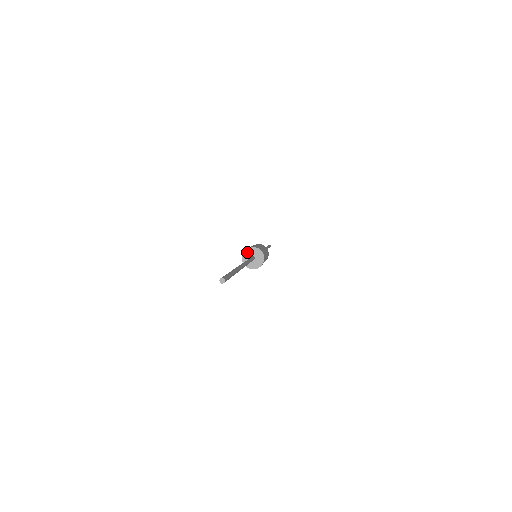
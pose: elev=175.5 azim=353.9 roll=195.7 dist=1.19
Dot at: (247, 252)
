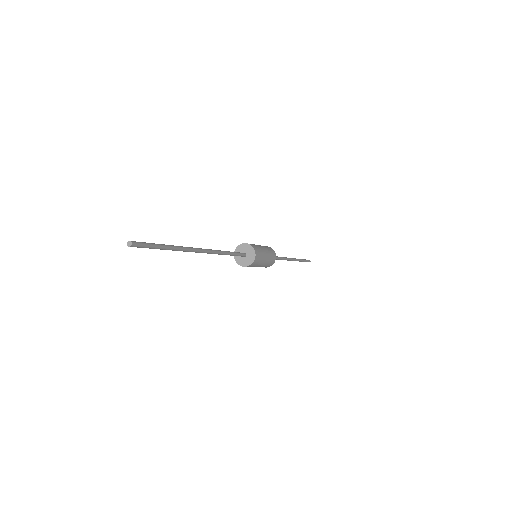
Dot at: (236, 256)
